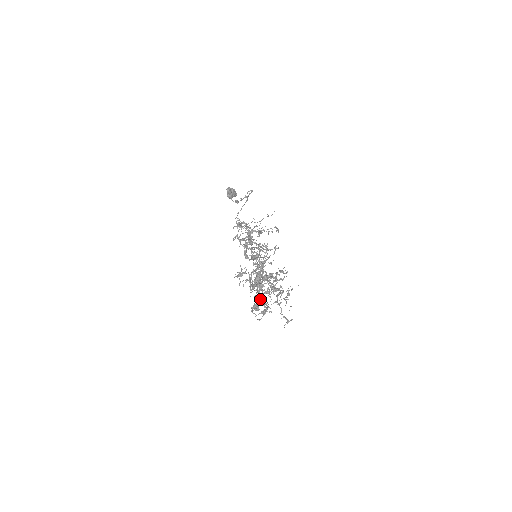
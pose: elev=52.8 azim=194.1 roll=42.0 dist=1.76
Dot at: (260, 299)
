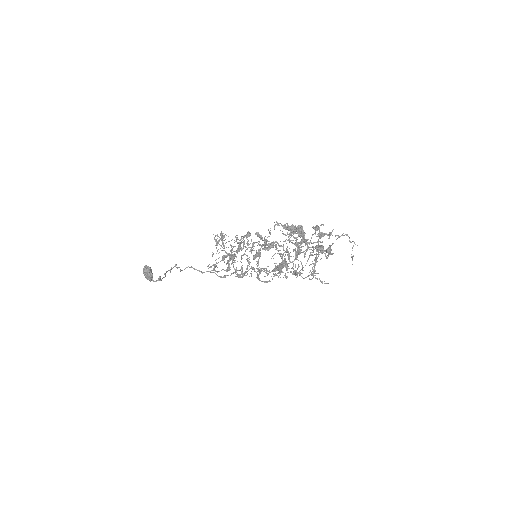
Dot at: (312, 250)
